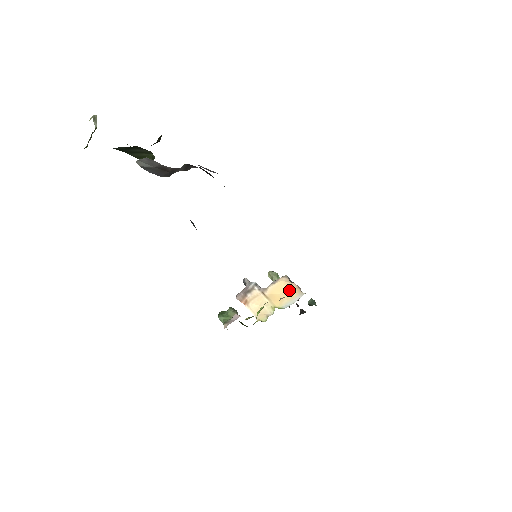
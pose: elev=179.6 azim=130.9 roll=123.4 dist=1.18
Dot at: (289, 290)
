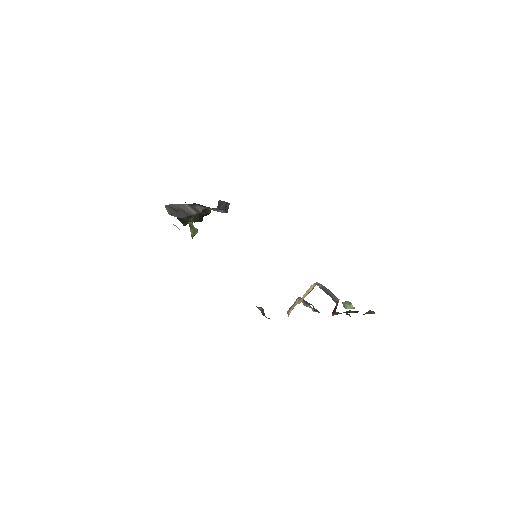
Dot at: occluded
